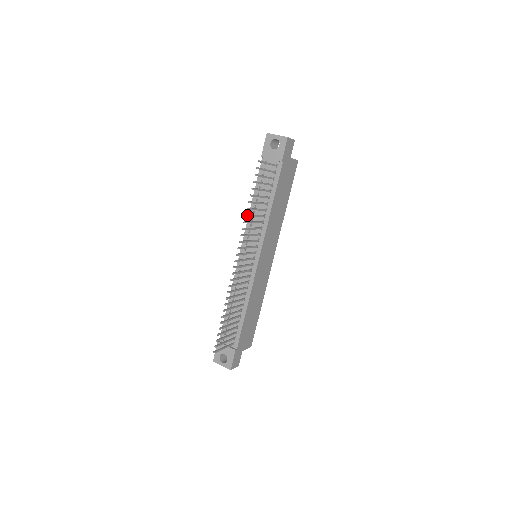
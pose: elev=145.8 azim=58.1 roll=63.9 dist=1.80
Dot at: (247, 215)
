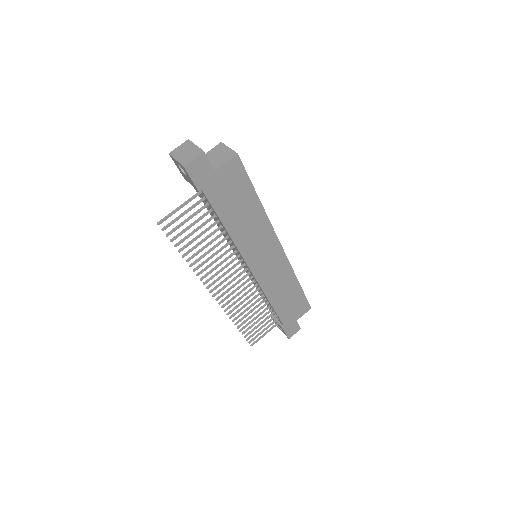
Dot at: (192, 265)
